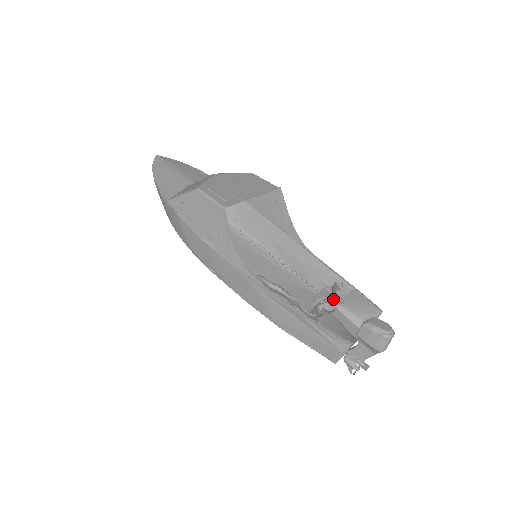
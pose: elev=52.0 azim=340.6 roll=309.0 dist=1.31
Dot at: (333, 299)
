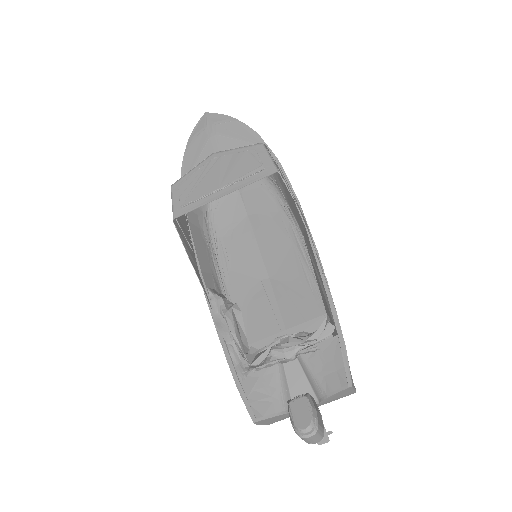
Dot at: (299, 343)
